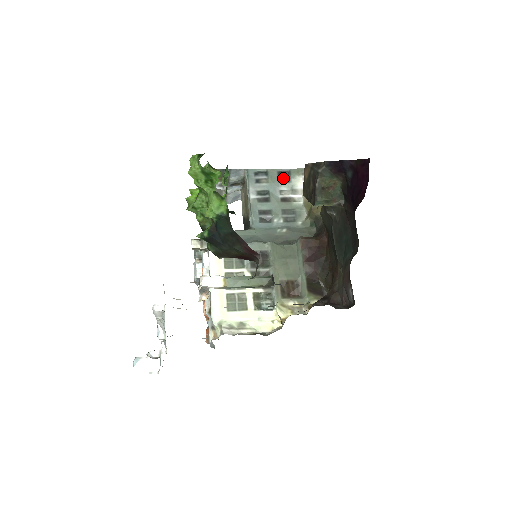
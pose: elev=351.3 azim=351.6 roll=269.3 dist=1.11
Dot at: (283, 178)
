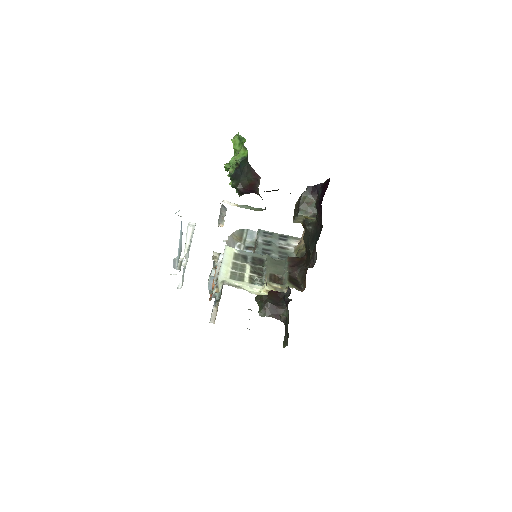
Dot at: (282, 238)
